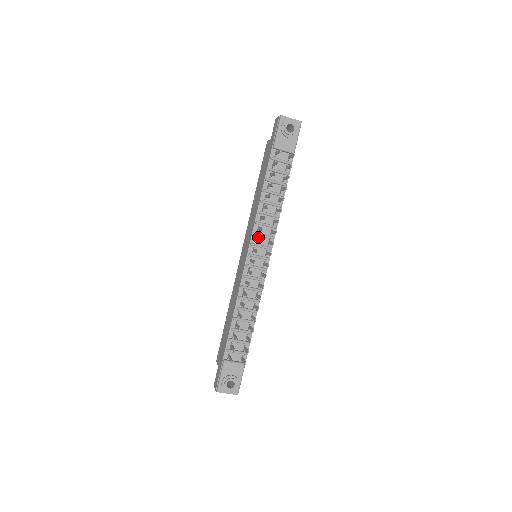
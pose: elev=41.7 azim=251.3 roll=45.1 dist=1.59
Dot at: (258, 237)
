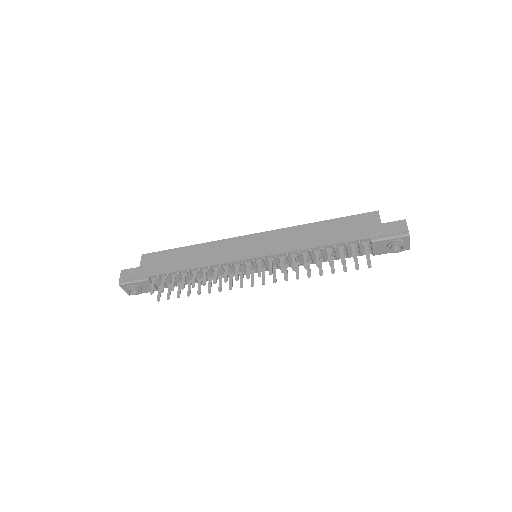
Dot at: (274, 259)
